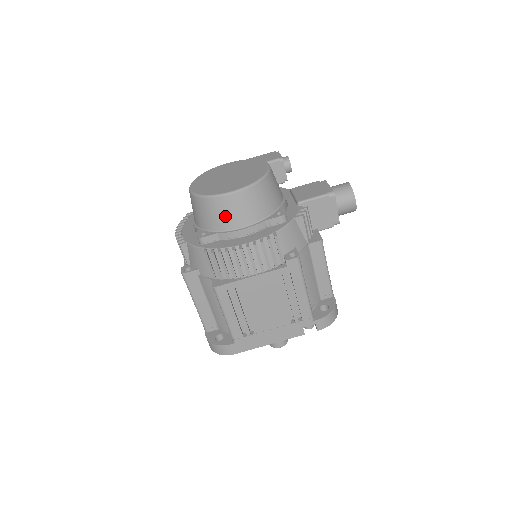
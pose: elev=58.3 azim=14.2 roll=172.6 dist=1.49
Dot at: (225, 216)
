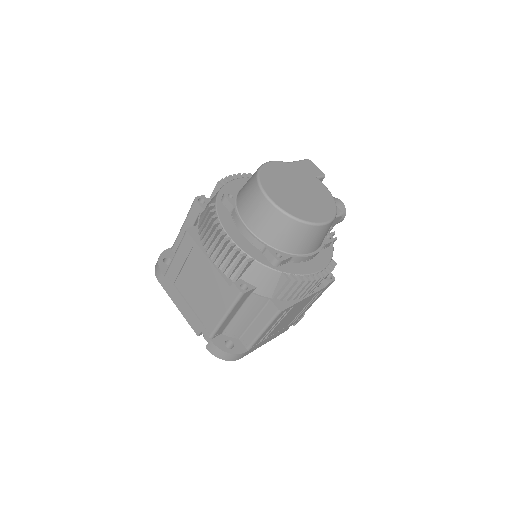
Dot at: (309, 242)
